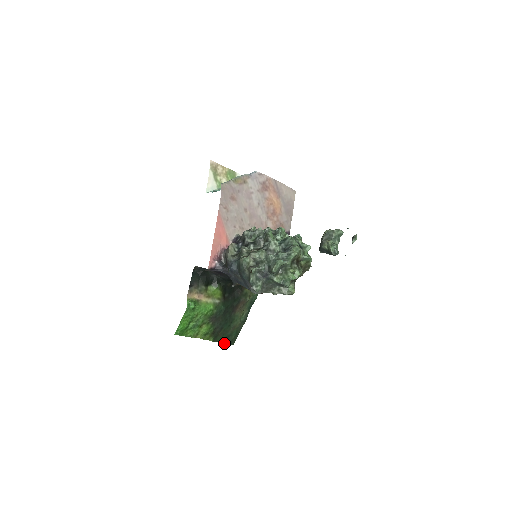
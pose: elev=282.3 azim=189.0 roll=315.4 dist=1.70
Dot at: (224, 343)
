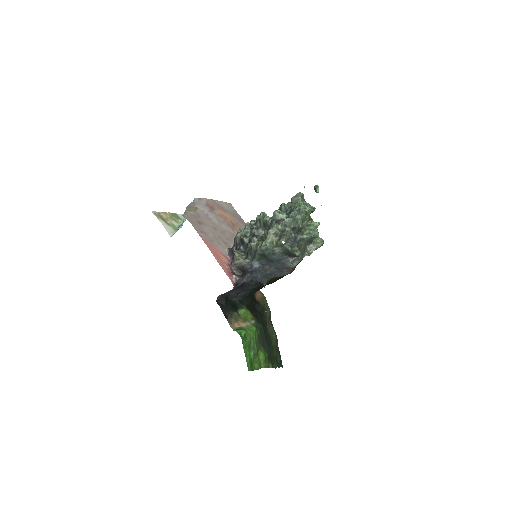
Dot at: (278, 367)
